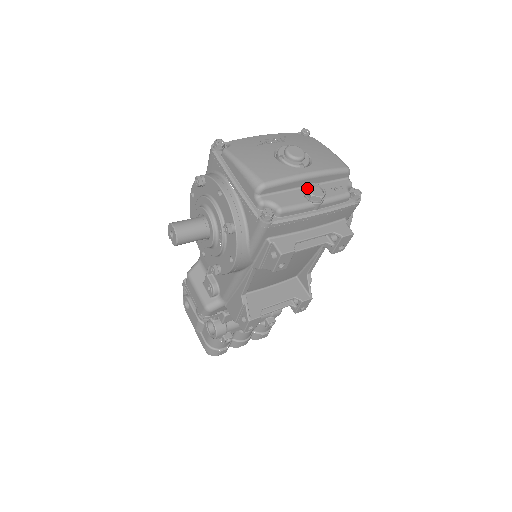
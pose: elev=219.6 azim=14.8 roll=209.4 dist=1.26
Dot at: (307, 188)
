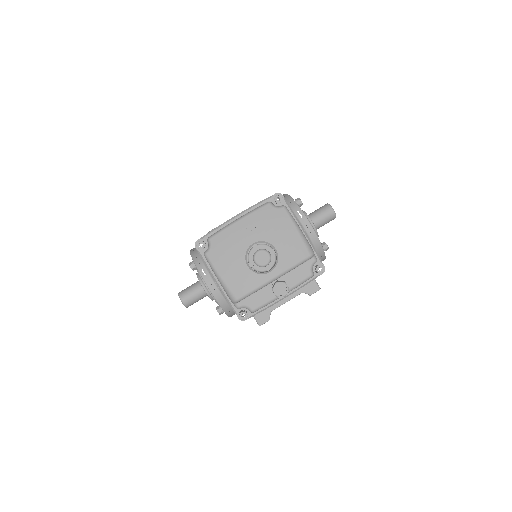
Dot at: (273, 290)
